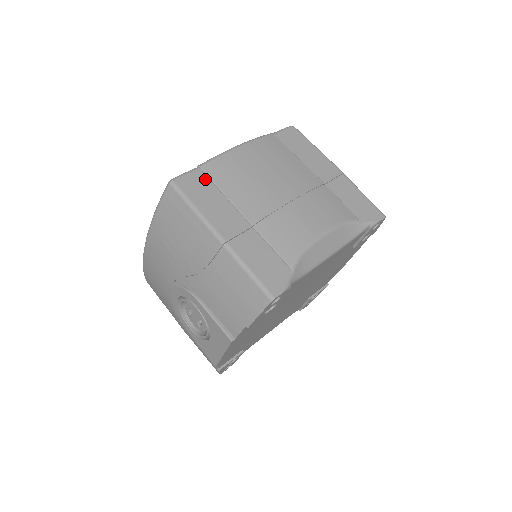
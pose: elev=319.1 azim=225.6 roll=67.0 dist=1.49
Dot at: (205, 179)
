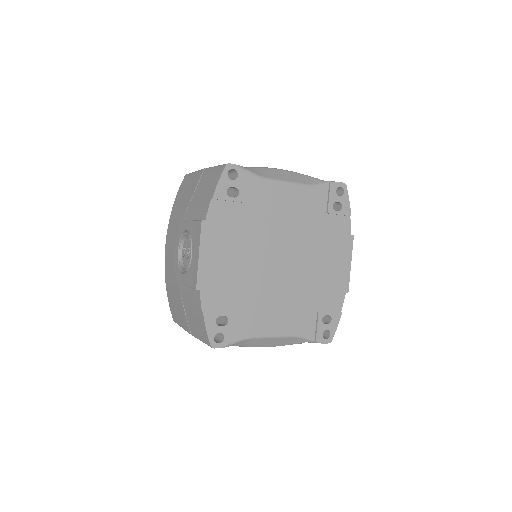
Dot at: occluded
